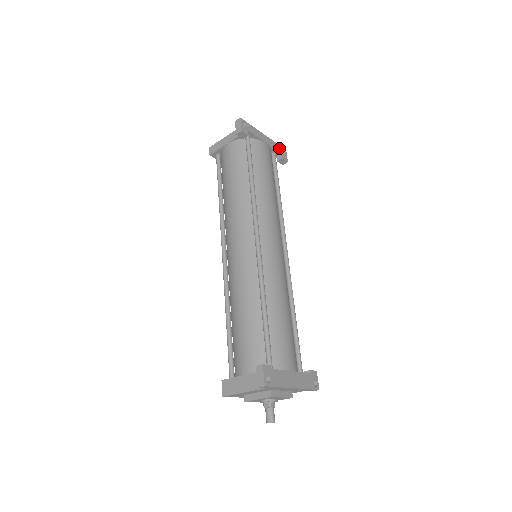
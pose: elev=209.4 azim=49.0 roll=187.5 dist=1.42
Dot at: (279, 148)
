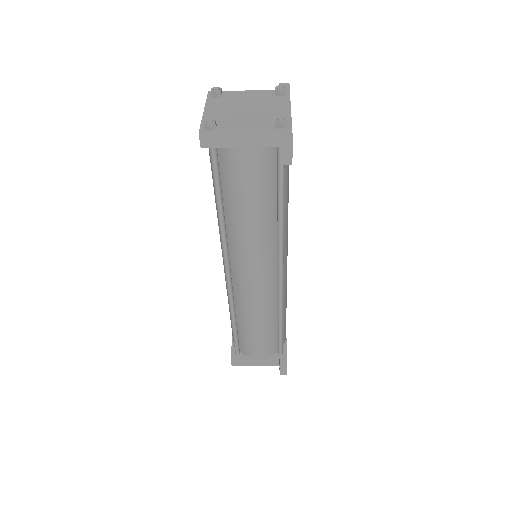
Dot at: occluded
